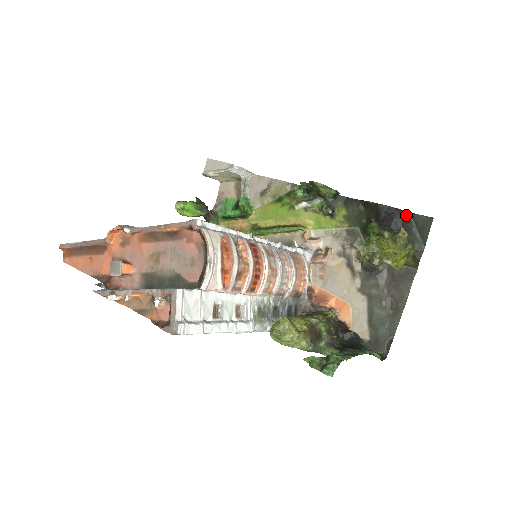
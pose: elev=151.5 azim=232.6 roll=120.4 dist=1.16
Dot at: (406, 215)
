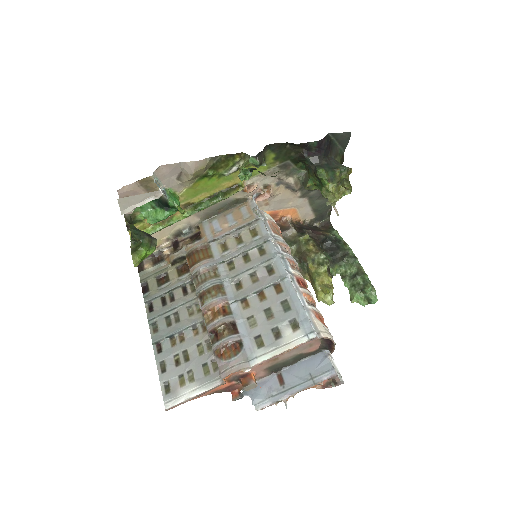
Dot at: (328, 137)
